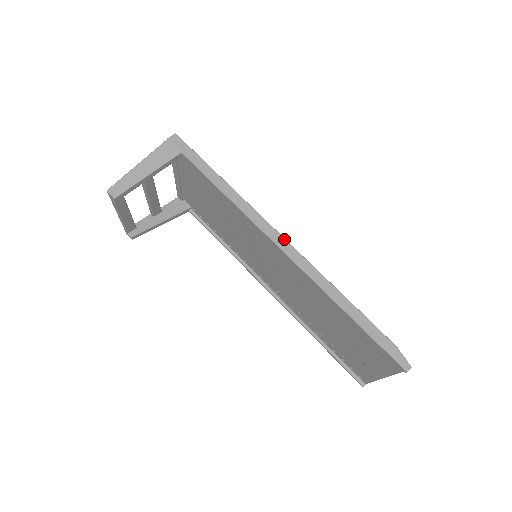
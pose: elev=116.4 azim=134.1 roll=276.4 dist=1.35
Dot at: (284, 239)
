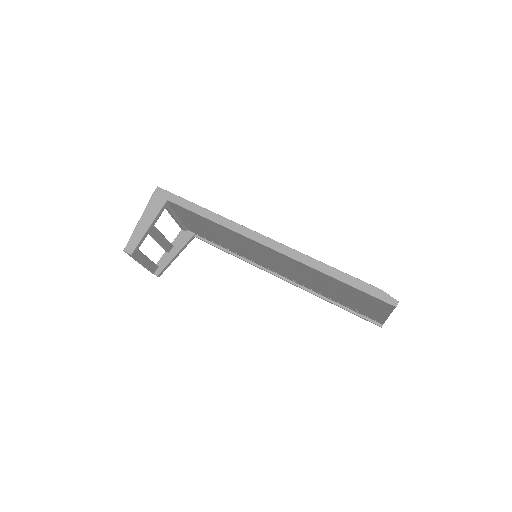
Dot at: (268, 238)
